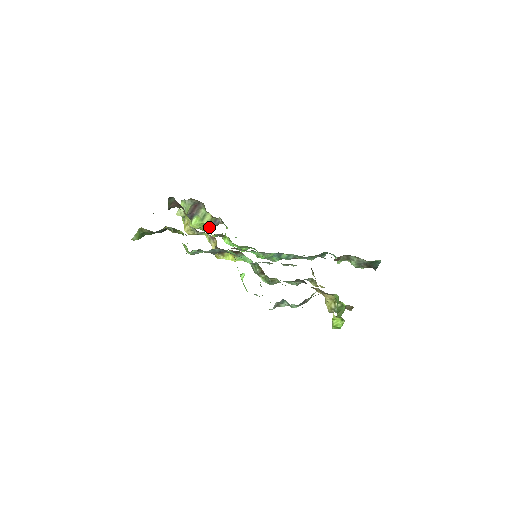
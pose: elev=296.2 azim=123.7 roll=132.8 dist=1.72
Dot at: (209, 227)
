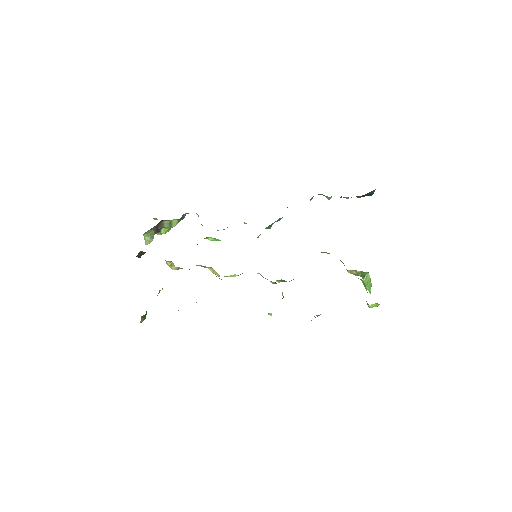
Dot at: occluded
